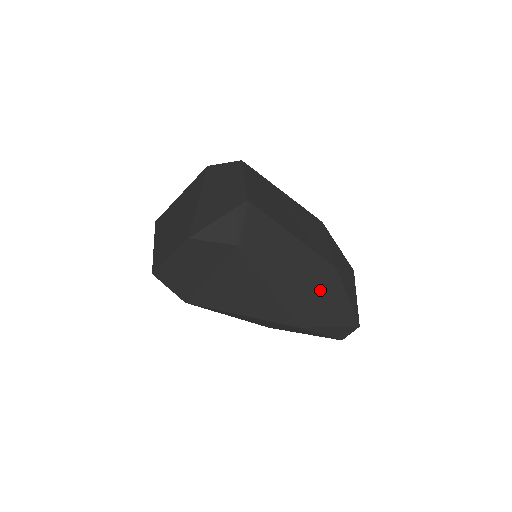
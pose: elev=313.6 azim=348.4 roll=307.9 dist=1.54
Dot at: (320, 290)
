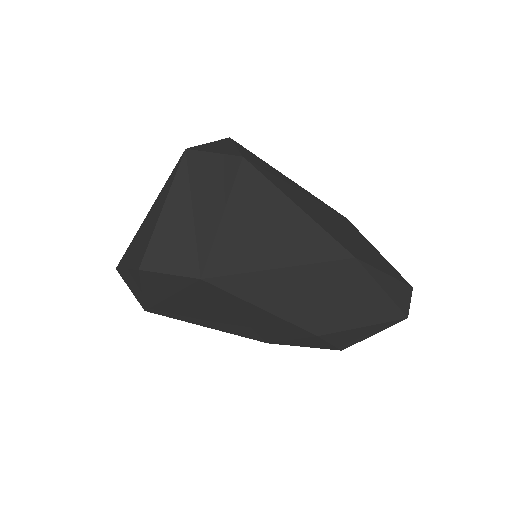
Dot at: (348, 231)
